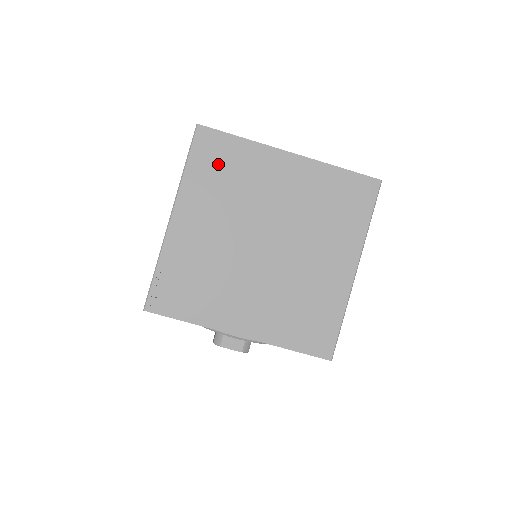
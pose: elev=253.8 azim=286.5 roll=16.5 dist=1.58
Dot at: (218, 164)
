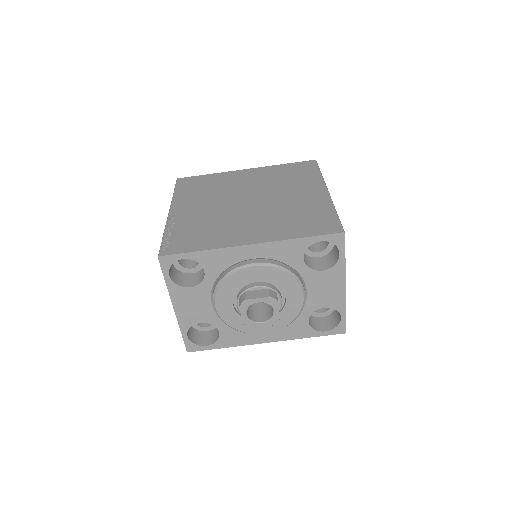
Dot at: (197, 186)
